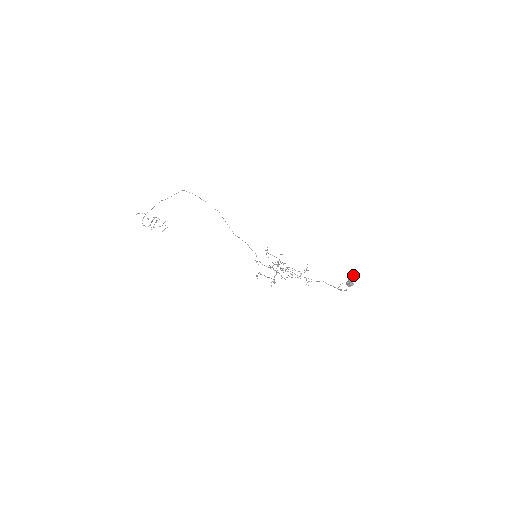
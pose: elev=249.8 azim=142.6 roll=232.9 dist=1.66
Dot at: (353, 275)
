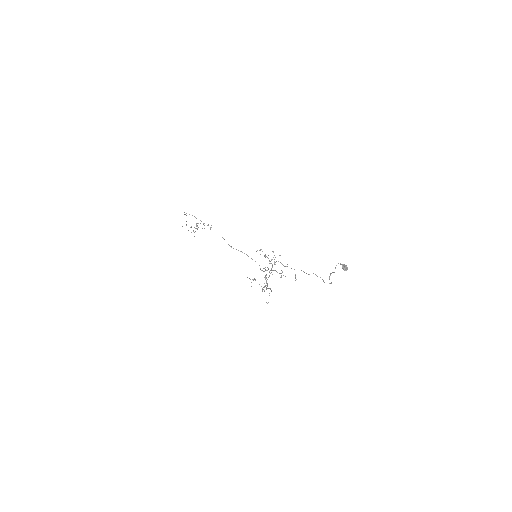
Dot at: occluded
